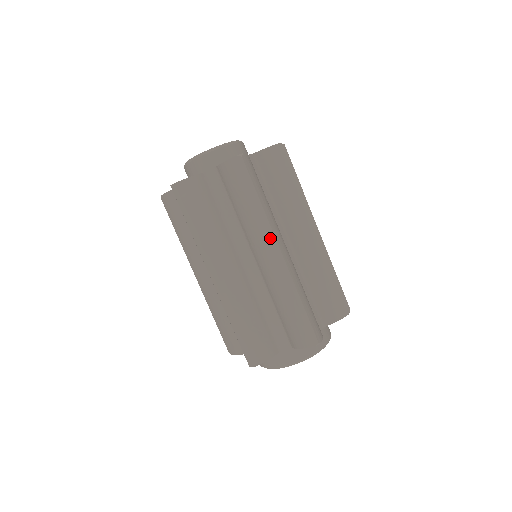
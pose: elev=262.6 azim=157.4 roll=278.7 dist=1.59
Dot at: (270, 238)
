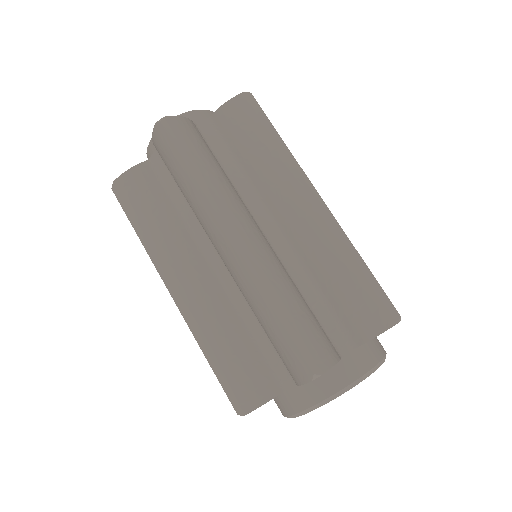
Dot at: (303, 182)
